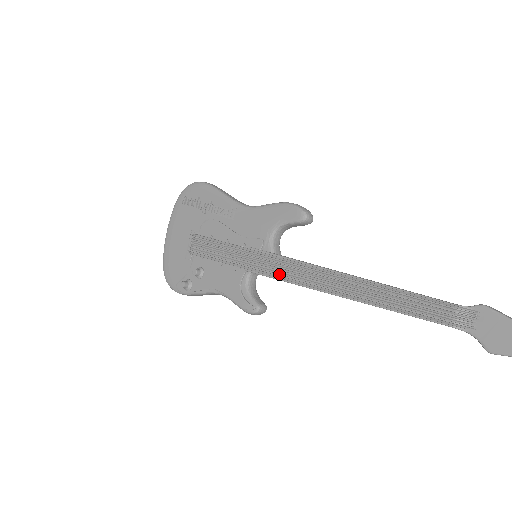
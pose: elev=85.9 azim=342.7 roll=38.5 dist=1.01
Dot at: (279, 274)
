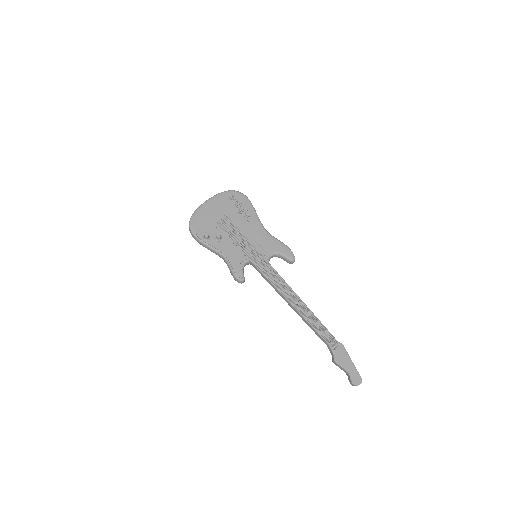
Dot at: (267, 274)
